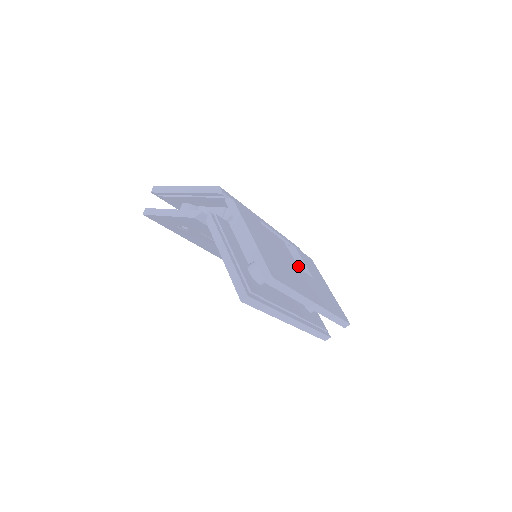
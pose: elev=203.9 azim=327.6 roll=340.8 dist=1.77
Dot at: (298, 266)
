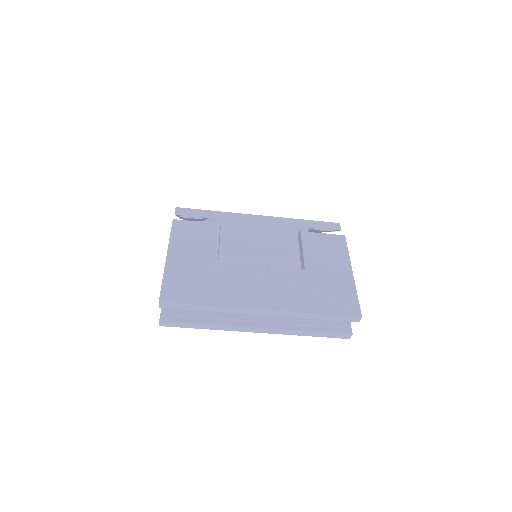
Dot at: (300, 255)
